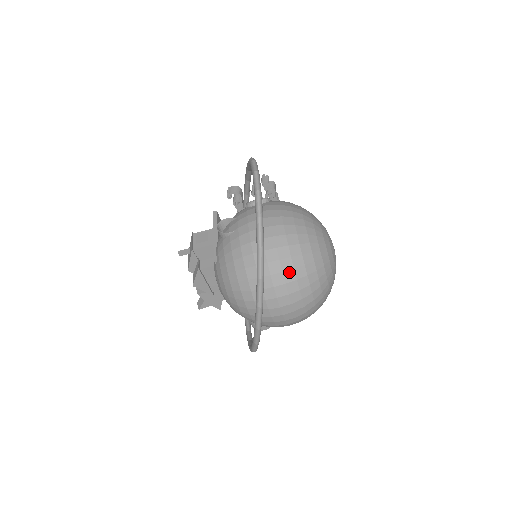
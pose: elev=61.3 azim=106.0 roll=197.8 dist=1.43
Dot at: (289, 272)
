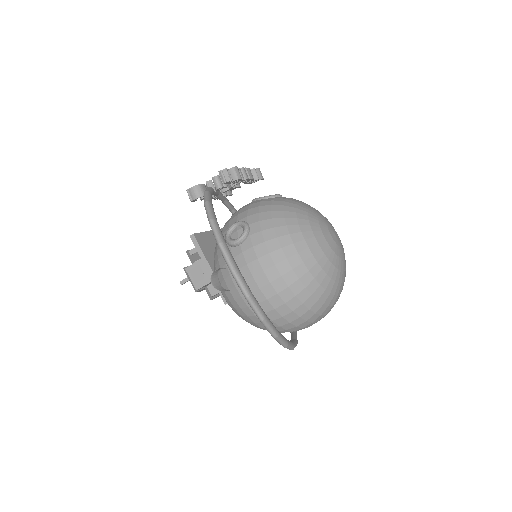
Dot at: (306, 314)
